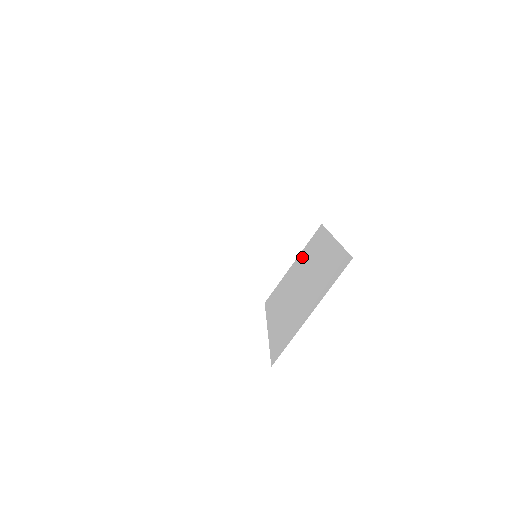
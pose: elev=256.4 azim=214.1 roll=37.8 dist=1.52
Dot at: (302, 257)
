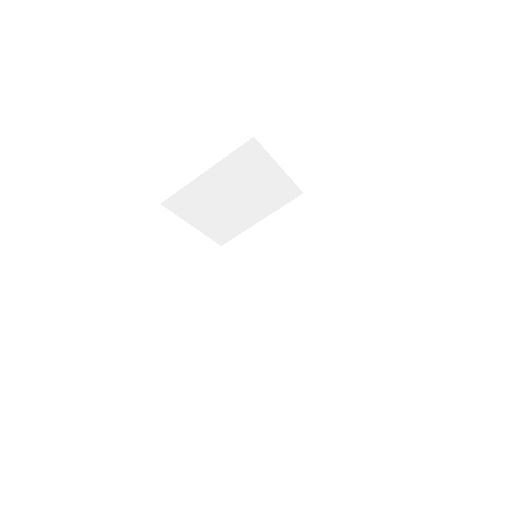
Dot at: (277, 226)
